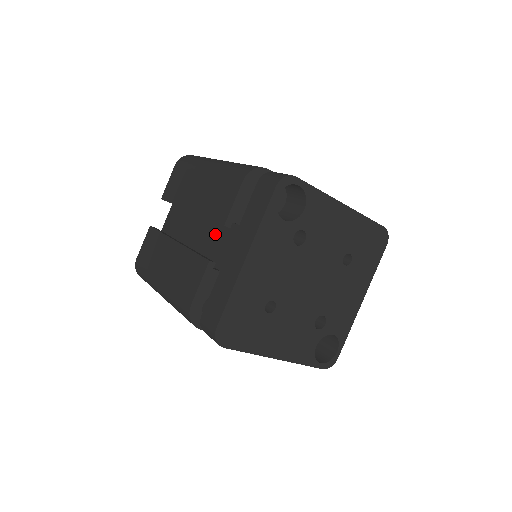
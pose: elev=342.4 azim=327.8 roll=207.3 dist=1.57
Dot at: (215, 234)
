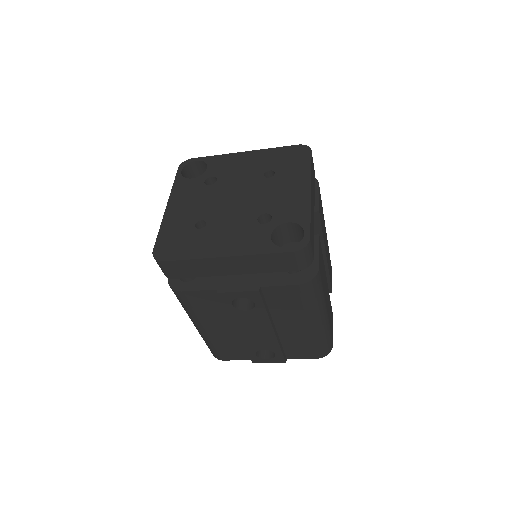
Dot at: occluded
